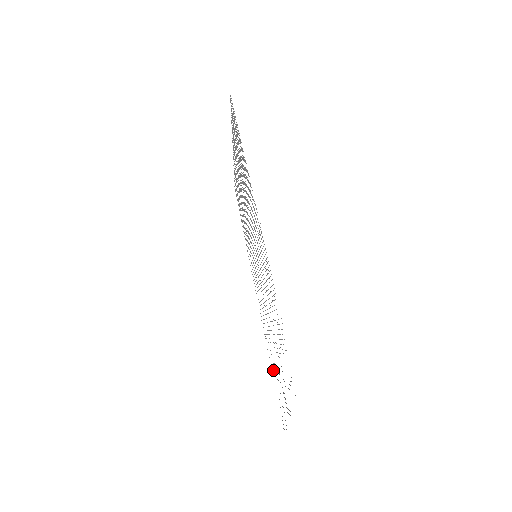
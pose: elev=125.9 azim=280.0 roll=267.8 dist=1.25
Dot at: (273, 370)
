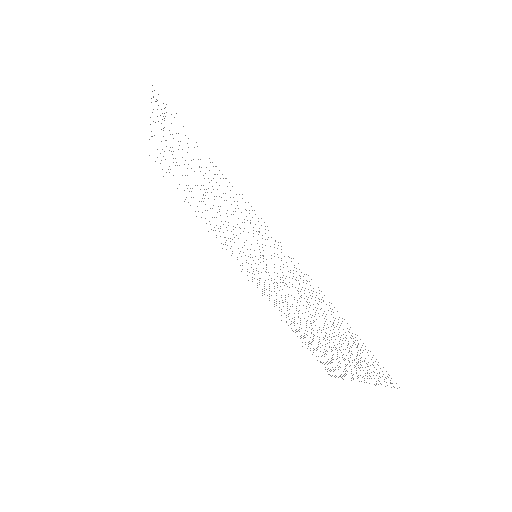
Dot at: occluded
